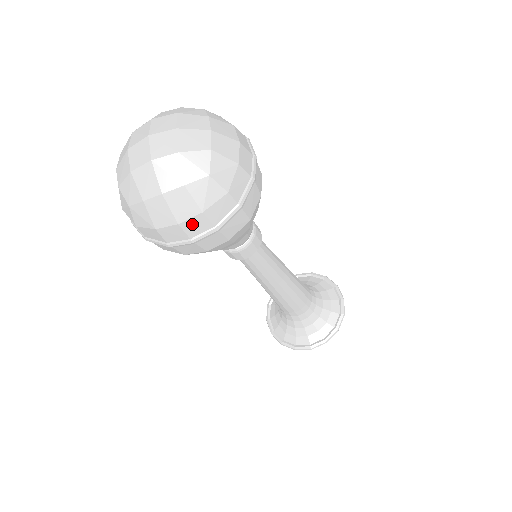
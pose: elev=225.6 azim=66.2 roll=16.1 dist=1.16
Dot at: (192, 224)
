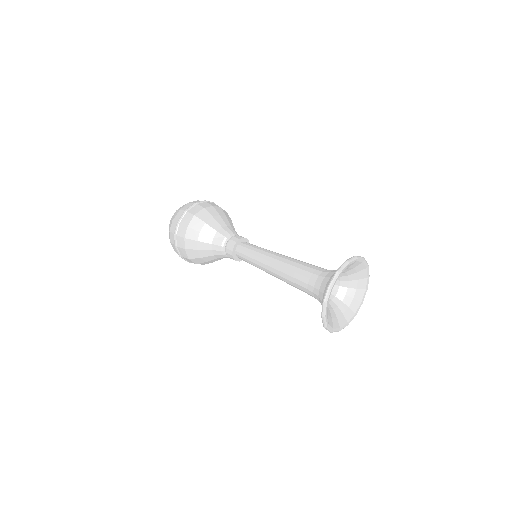
Dot at: (172, 228)
